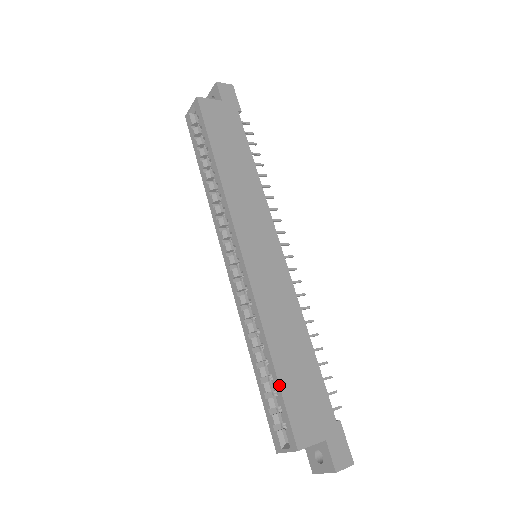
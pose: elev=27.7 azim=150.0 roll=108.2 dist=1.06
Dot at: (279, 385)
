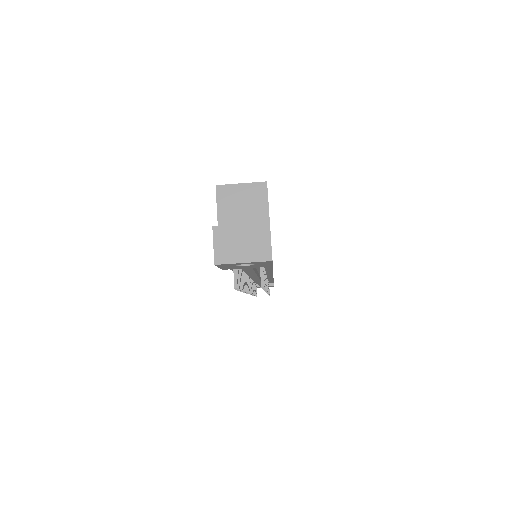
Dot at: occluded
